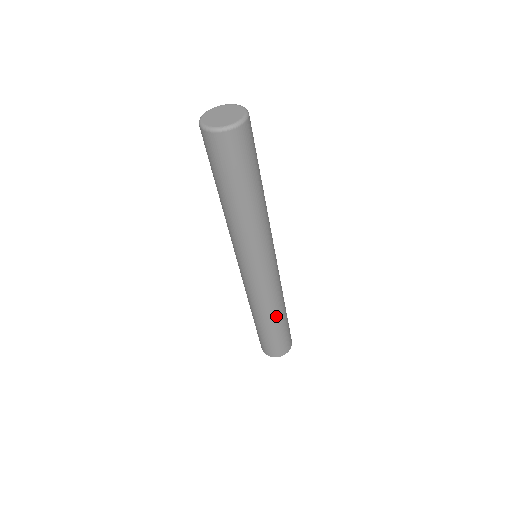
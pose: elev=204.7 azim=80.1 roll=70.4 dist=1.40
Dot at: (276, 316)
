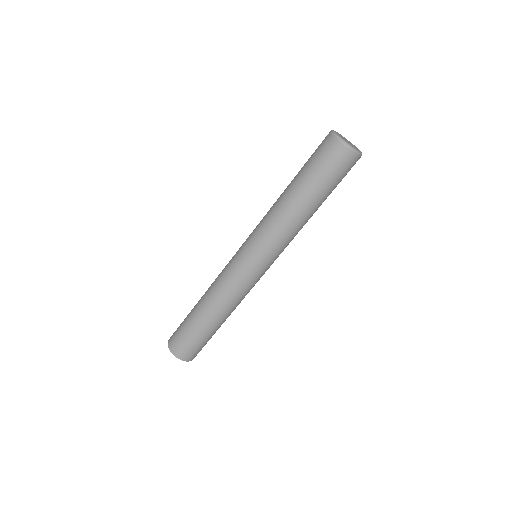
Dot at: occluded
